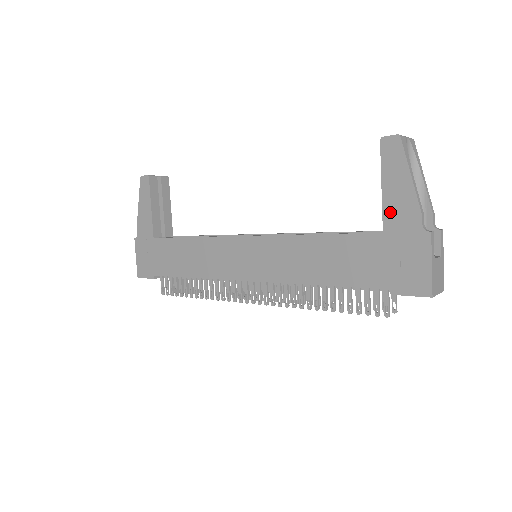
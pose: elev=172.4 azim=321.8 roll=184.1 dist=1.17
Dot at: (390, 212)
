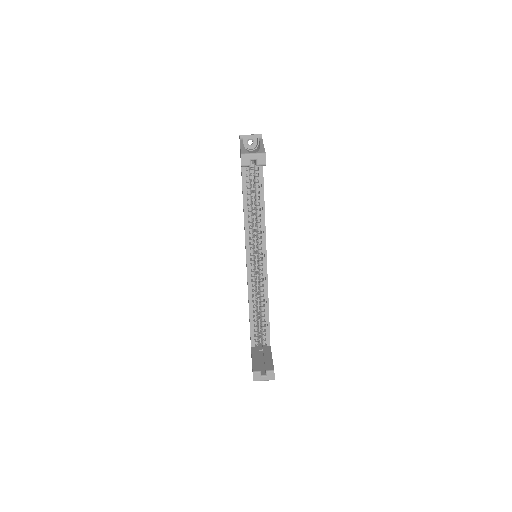
Dot at: occluded
